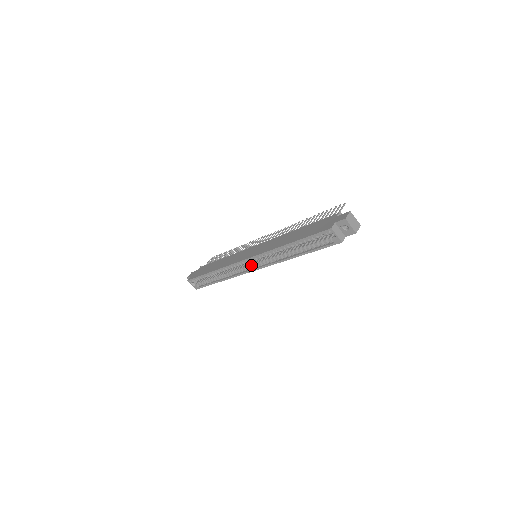
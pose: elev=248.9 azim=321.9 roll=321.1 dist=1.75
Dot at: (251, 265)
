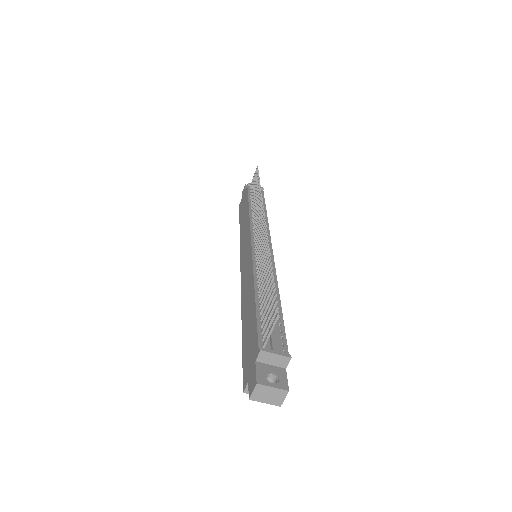
Dot at: occluded
